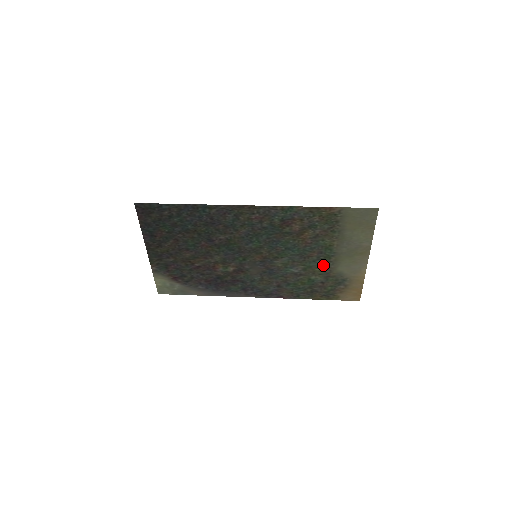
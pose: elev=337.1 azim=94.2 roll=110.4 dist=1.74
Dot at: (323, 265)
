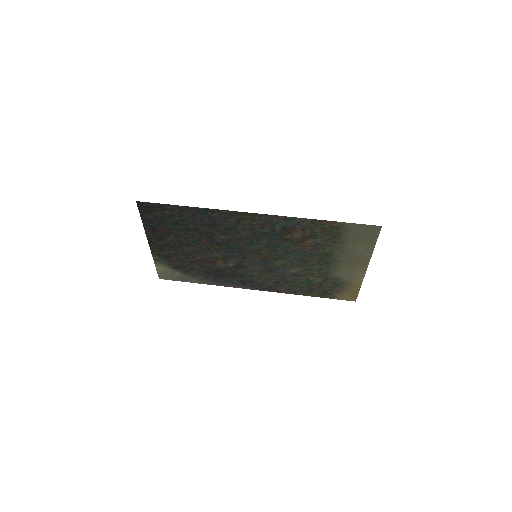
Dot at: (322, 269)
